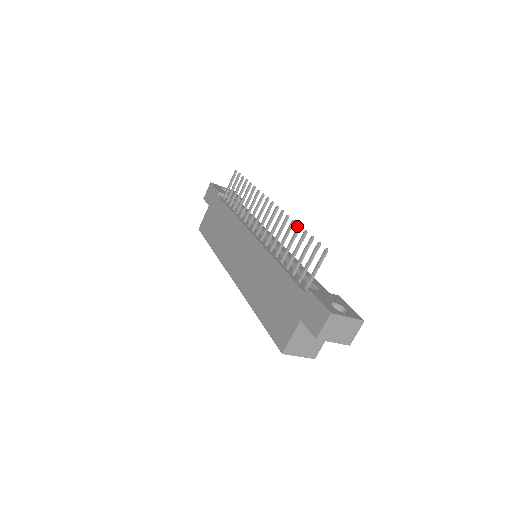
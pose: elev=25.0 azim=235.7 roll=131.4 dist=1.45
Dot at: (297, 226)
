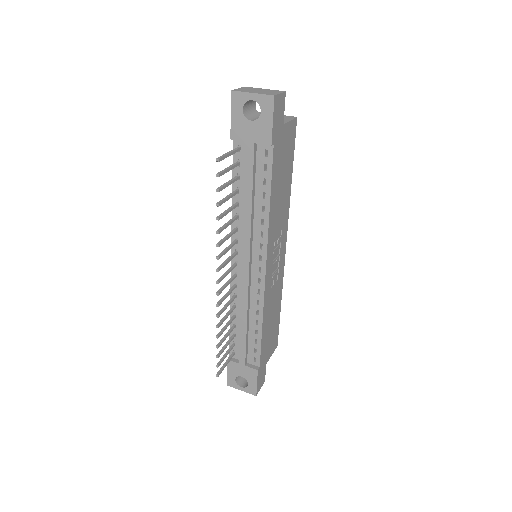
Dot at: (216, 335)
